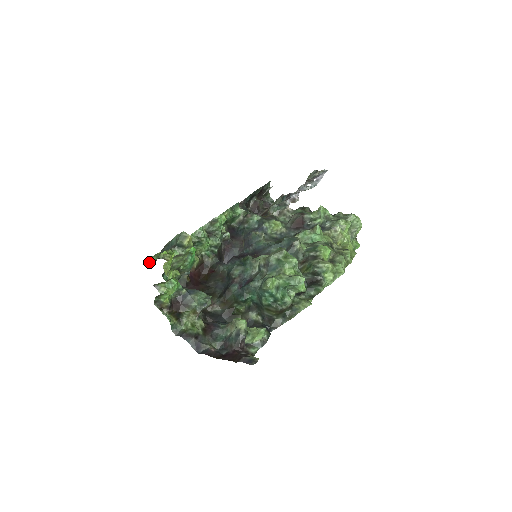
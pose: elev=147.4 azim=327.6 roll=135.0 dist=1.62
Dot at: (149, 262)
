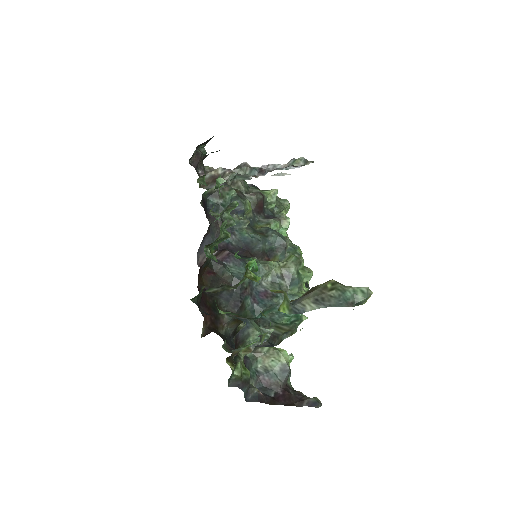
Dot at: (285, 311)
